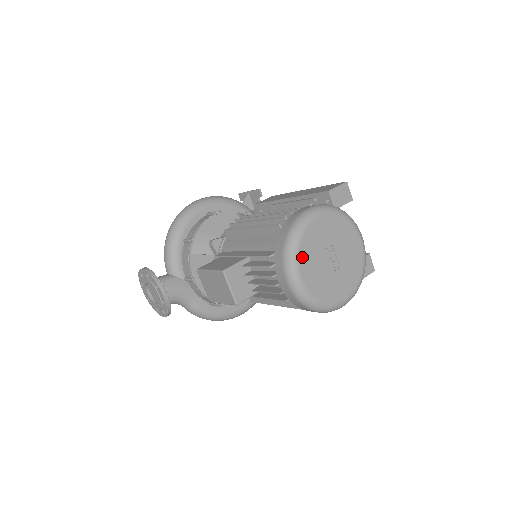
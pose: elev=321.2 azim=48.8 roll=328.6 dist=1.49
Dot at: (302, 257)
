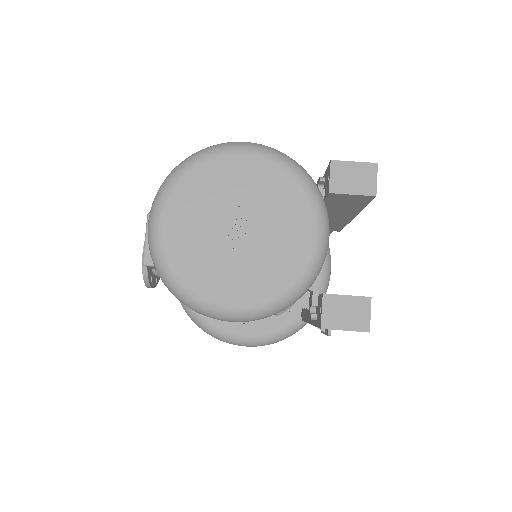
Dot at: (179, 193)
